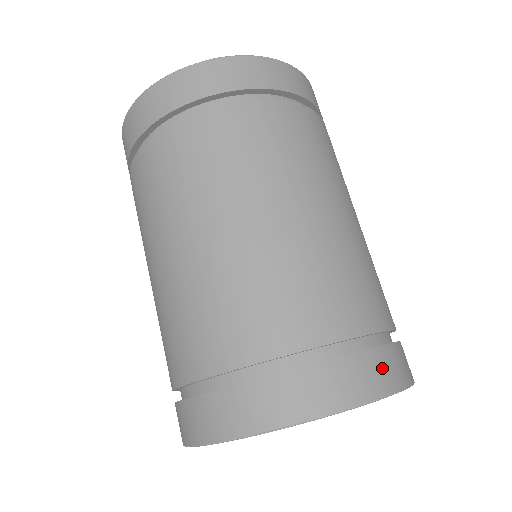
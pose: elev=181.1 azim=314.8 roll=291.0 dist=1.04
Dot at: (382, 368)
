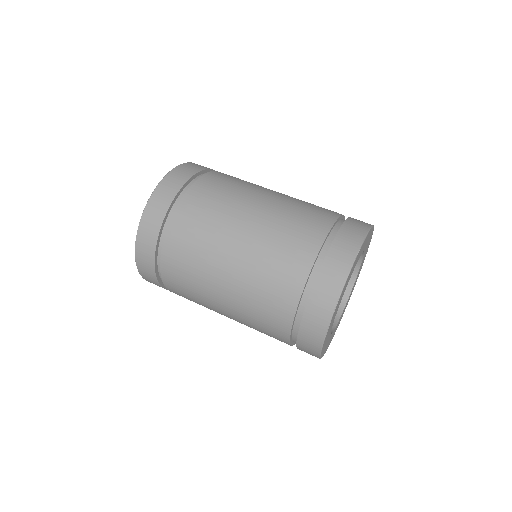
Dot at: occluded
